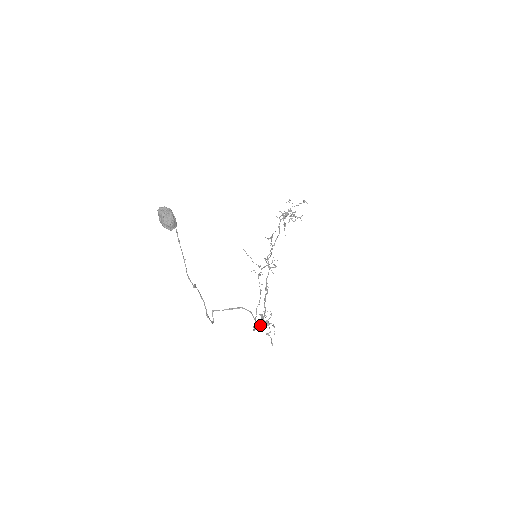
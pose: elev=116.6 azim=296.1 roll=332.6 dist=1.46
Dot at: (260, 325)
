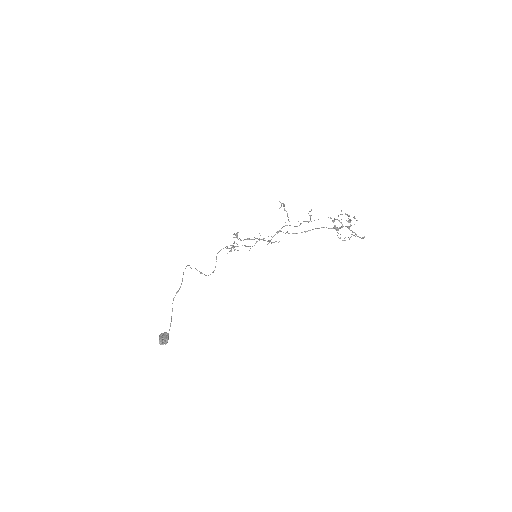
Dot at: (234, 234)
